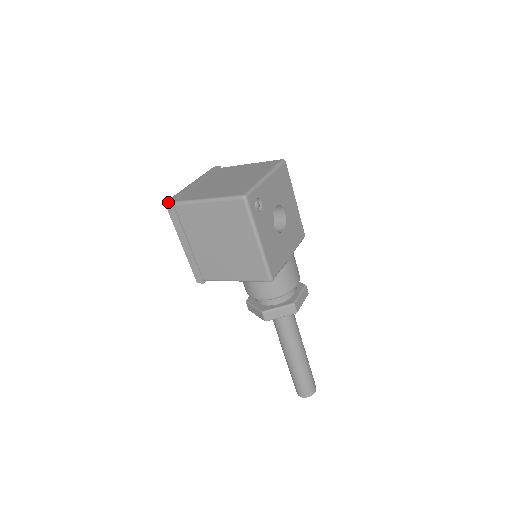
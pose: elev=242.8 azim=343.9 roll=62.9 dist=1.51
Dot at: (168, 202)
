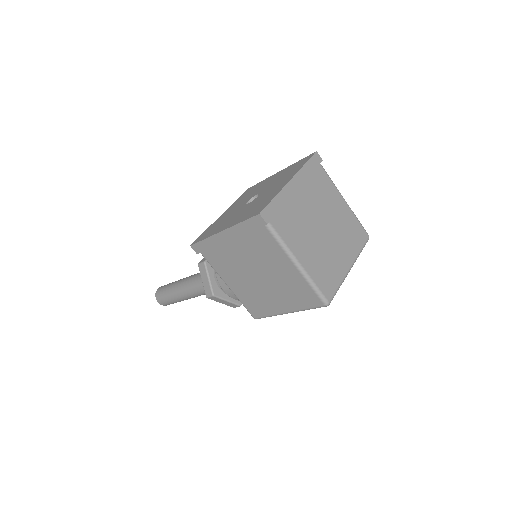
Dot at: (264, 219)
